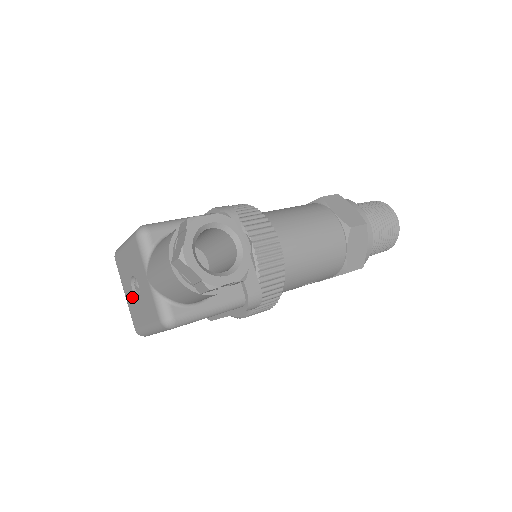
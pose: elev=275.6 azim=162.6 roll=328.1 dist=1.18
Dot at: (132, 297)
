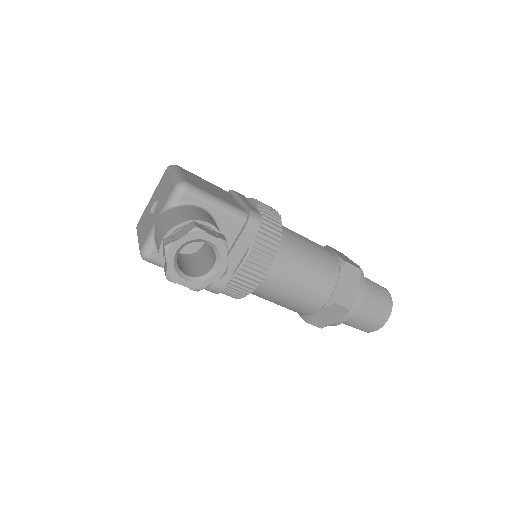
Dot at: (150, 208)
